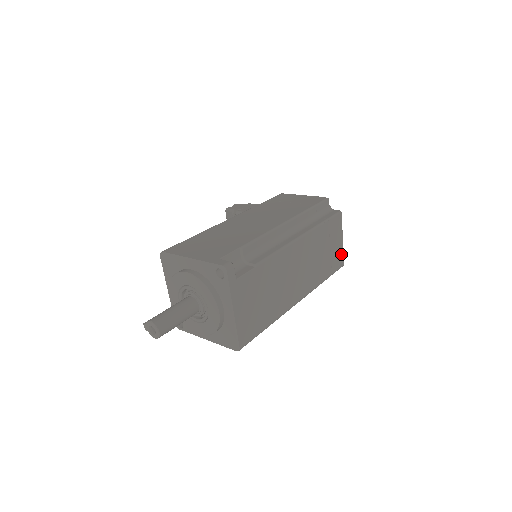
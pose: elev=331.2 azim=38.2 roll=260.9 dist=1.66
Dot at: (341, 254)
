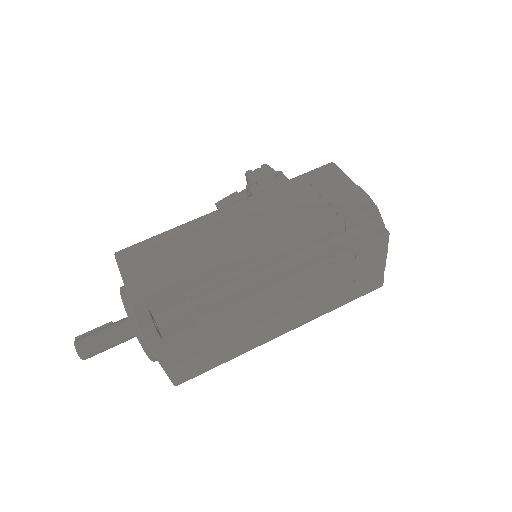
Dot at: (378, 277)
